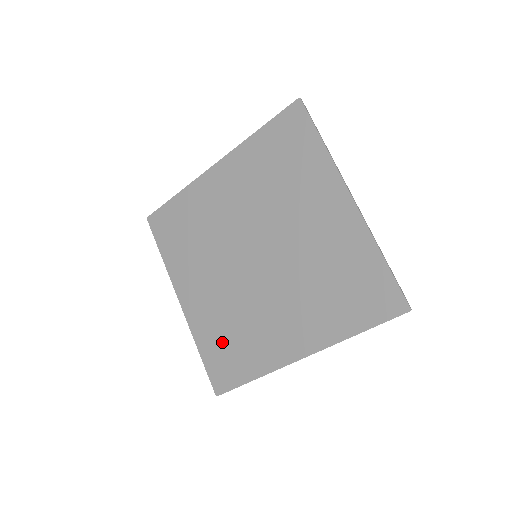
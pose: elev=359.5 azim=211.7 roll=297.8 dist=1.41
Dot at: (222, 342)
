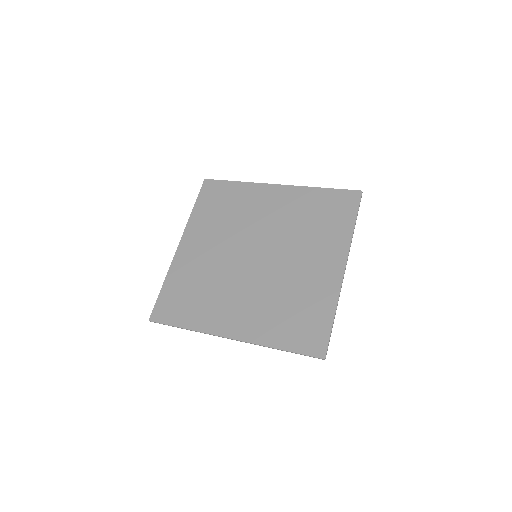
Dot at: (185, 290)
